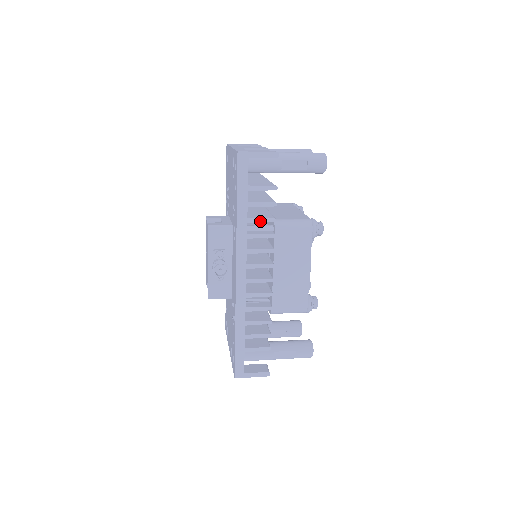
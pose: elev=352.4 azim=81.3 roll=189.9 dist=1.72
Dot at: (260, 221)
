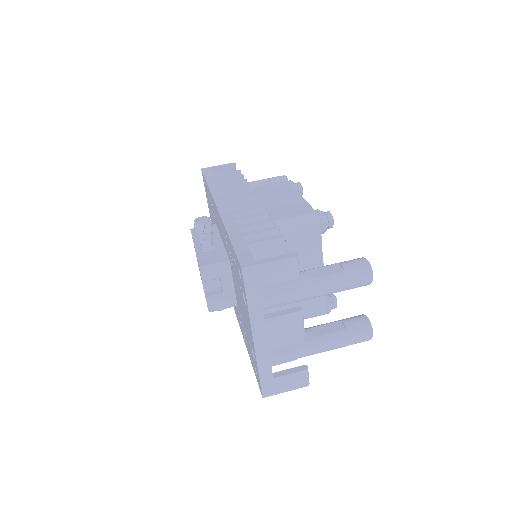
Dot at: occluded
